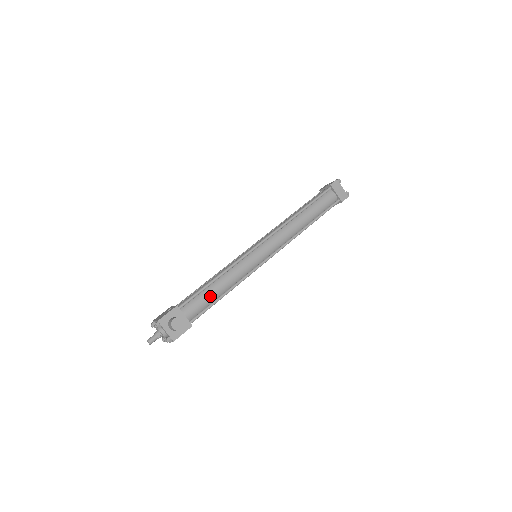
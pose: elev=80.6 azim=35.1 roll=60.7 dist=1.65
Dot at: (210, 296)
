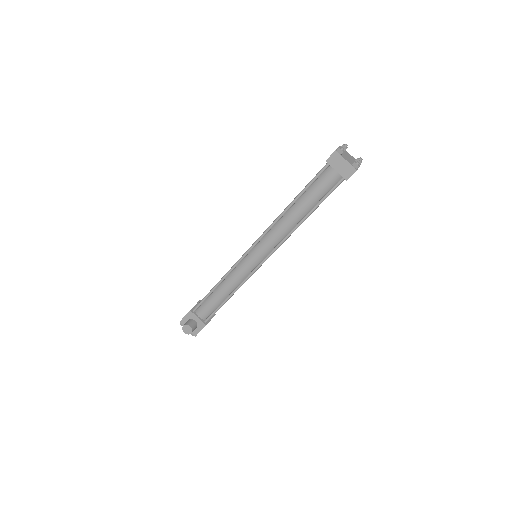
Dot at: (215, 301)
